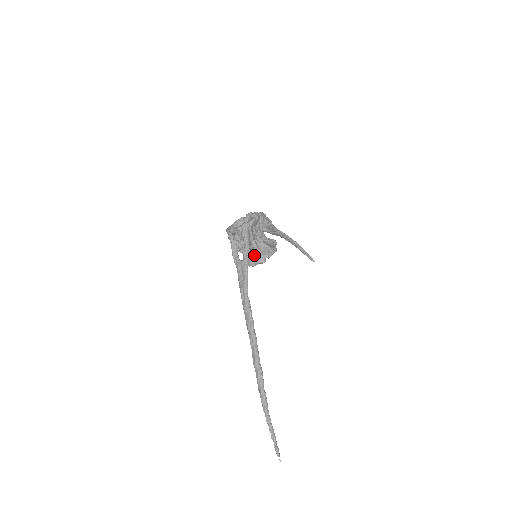
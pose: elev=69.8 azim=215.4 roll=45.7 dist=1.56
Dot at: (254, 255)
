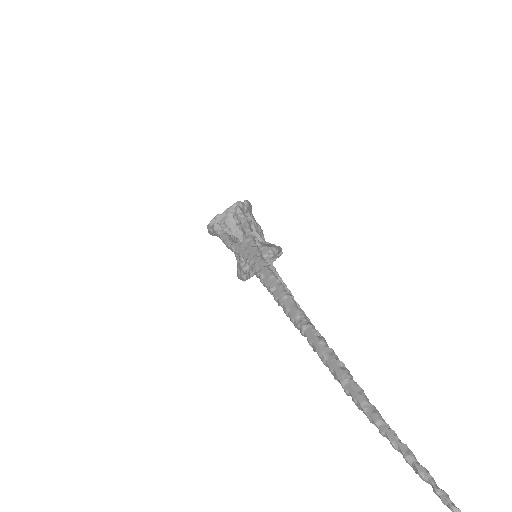
Dot at: occluded
